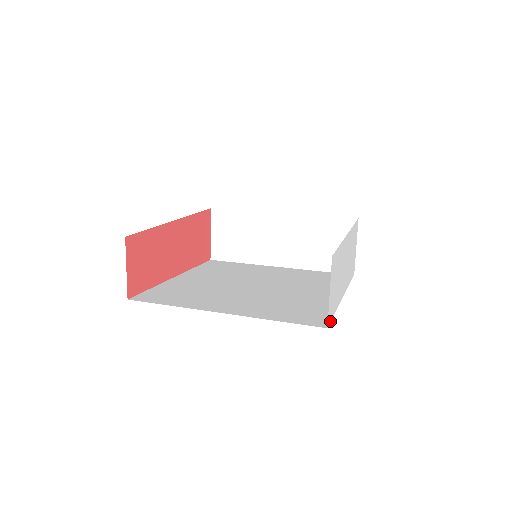
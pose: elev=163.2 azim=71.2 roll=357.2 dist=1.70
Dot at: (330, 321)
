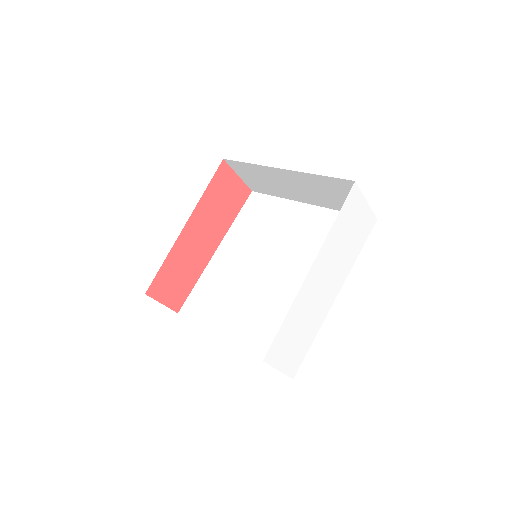
Dot at: occluded
